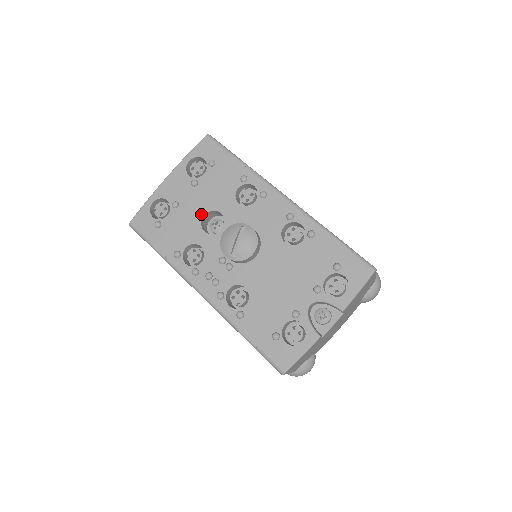
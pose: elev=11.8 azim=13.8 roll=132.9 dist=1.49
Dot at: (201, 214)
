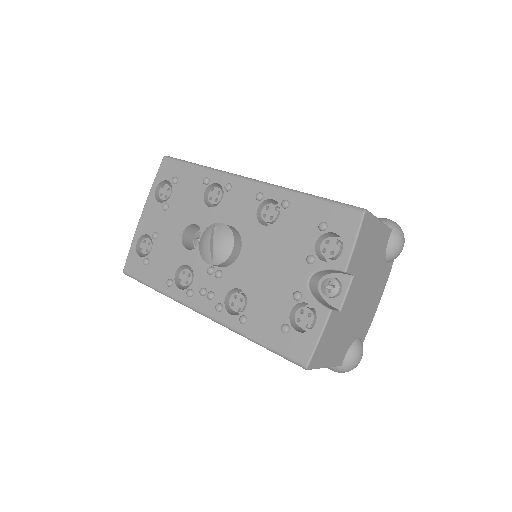
Dot at: (179, 234)
